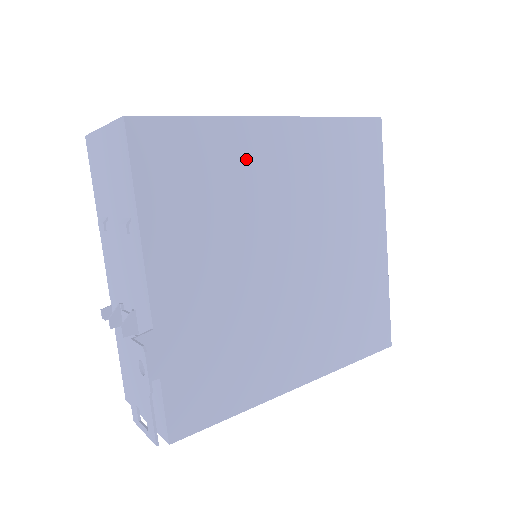
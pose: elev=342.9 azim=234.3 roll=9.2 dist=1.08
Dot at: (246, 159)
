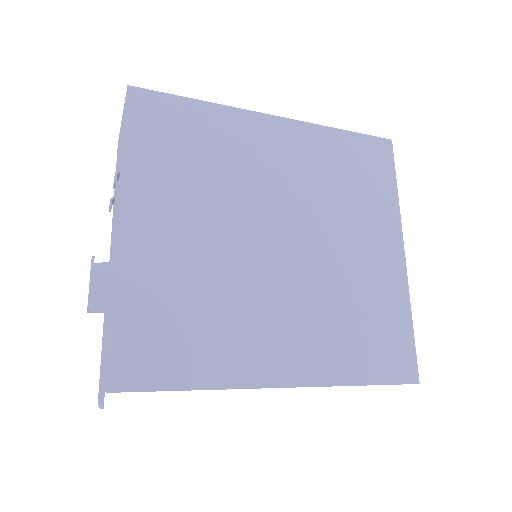
Dot at: (238, 141)
